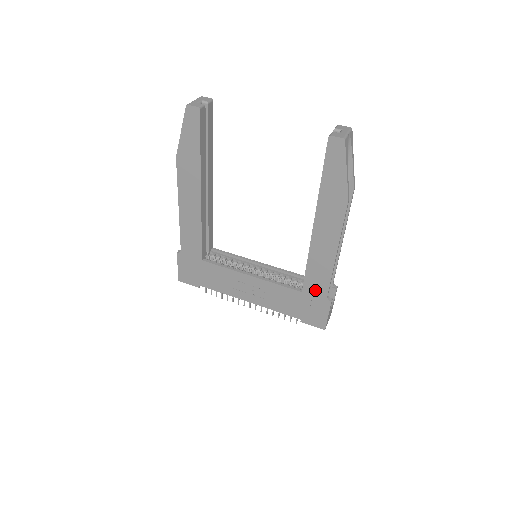
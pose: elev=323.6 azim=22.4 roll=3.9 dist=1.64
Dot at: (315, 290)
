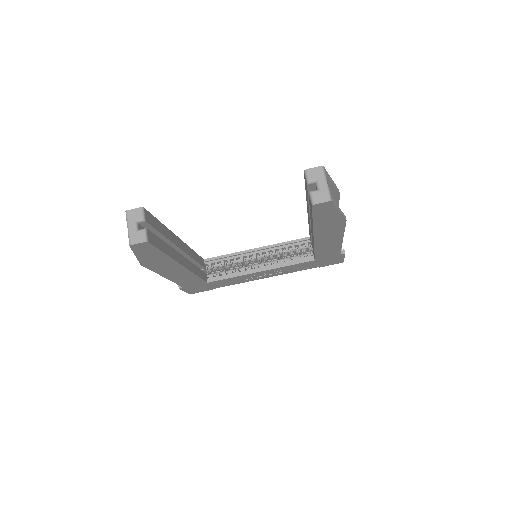
Dot at: (327, 256)
